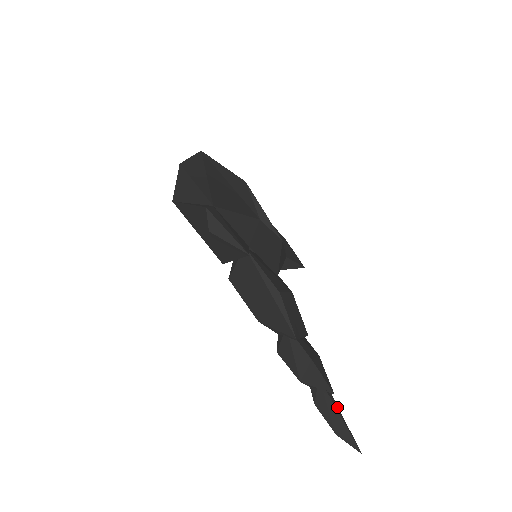
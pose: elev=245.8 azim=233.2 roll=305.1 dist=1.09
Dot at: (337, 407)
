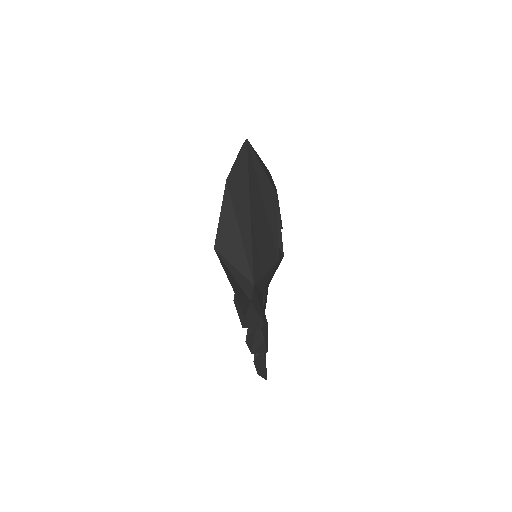
Dot at: (265, 359)
